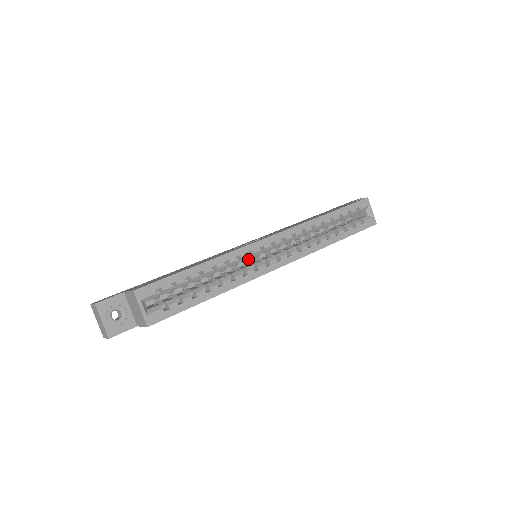
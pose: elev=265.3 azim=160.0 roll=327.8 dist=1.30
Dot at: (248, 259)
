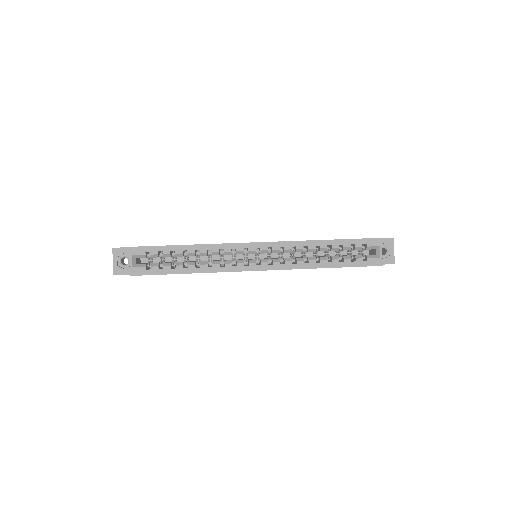
Dot at: (235, 255)
